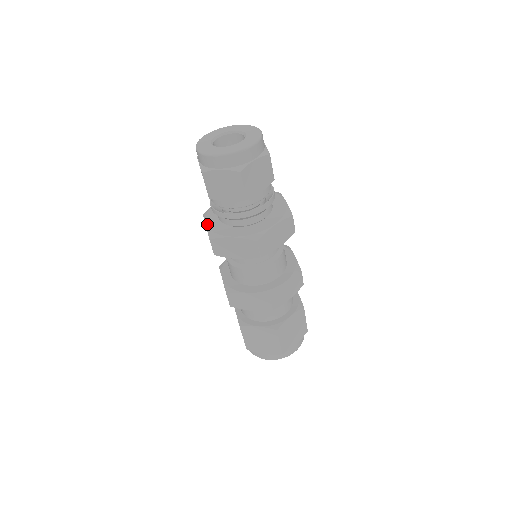
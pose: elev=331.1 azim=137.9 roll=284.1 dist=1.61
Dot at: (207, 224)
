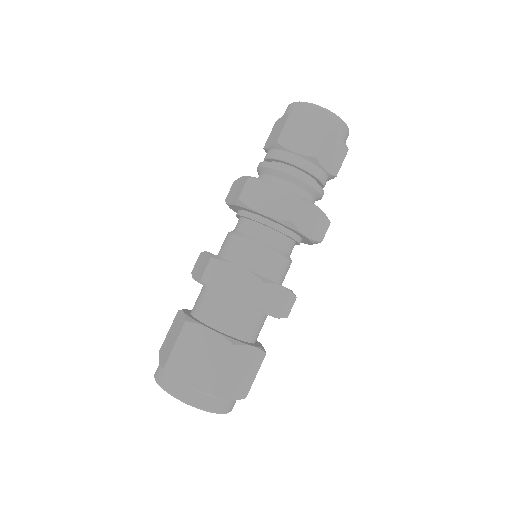
Dot at: occluded
